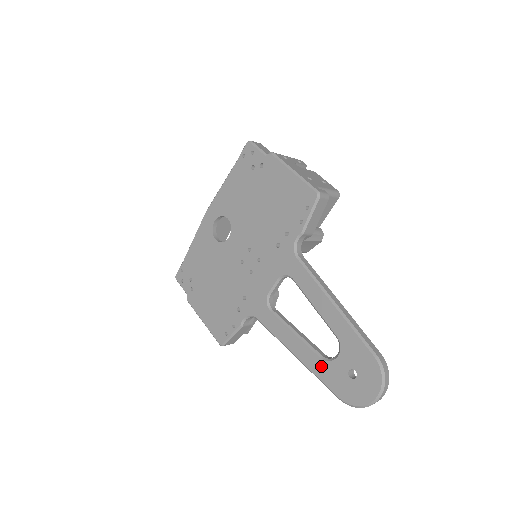
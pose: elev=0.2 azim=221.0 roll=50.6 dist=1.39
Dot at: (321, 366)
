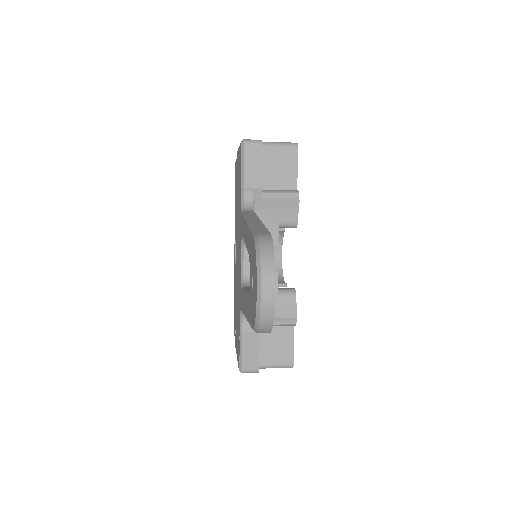
Dot at: (248, 305)
